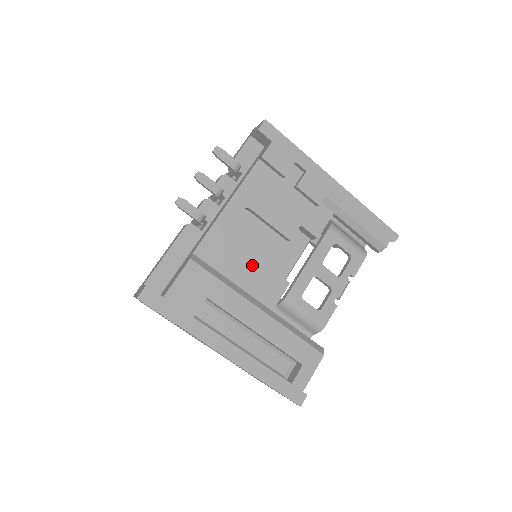
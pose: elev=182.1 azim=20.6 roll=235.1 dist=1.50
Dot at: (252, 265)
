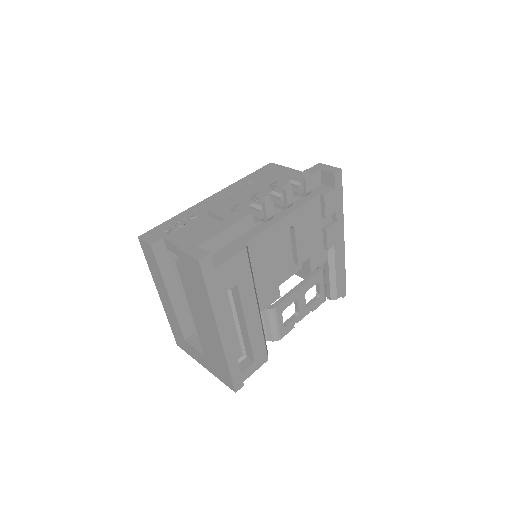
Dot at: (271, 272)
